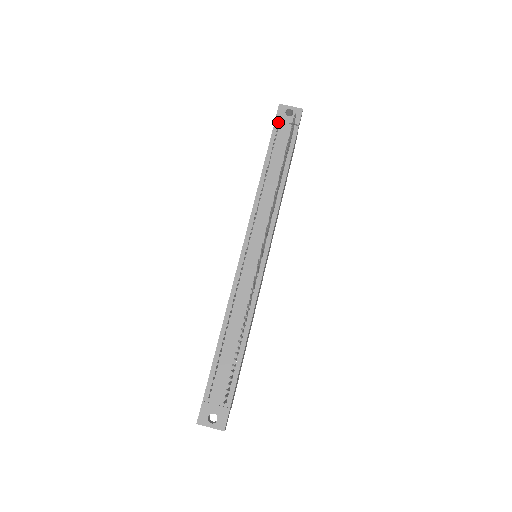
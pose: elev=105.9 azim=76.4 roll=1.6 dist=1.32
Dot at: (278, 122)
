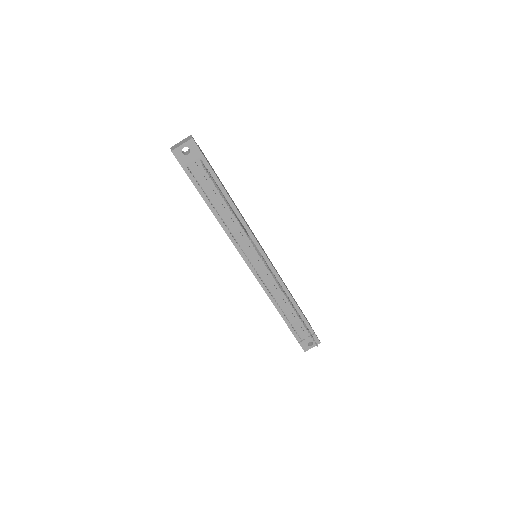
Dot at: (185, 166)
